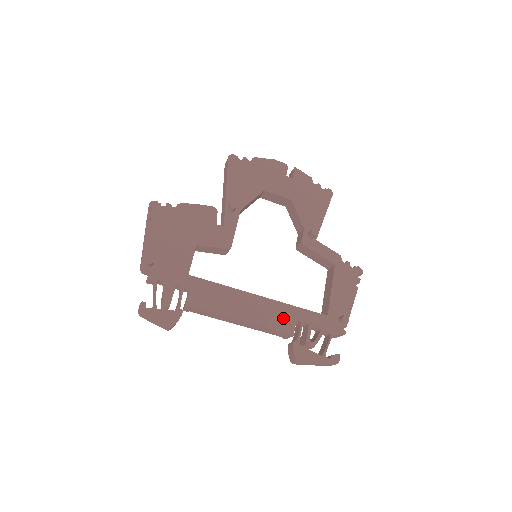
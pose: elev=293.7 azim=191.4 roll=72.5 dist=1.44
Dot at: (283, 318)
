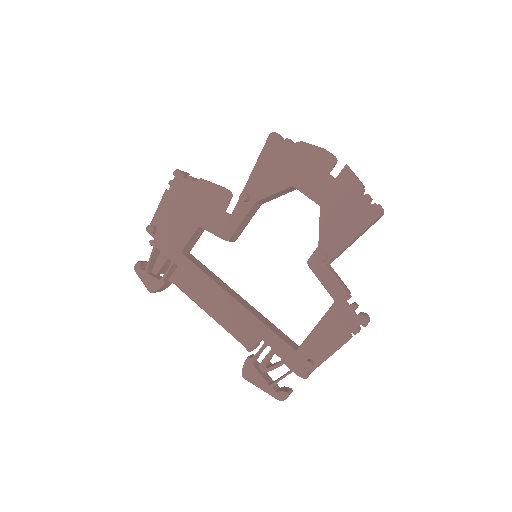
Dot at: (248, 330)
